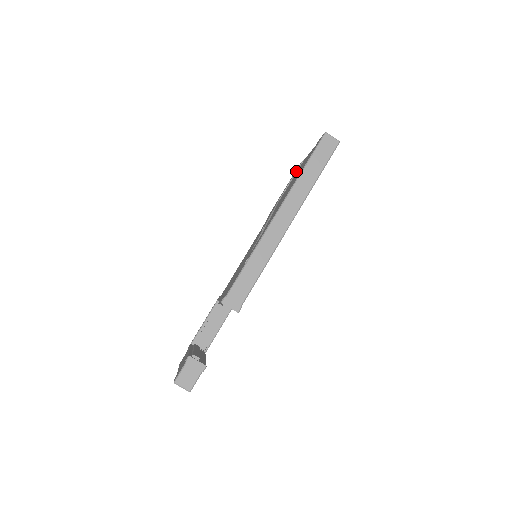
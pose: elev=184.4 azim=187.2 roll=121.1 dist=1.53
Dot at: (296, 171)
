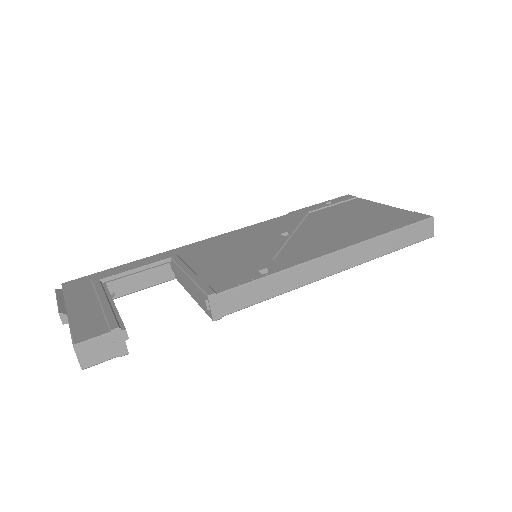
Dot at: (345, 200)
